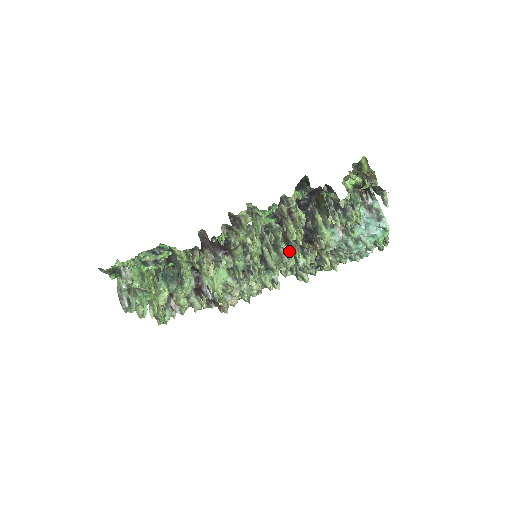
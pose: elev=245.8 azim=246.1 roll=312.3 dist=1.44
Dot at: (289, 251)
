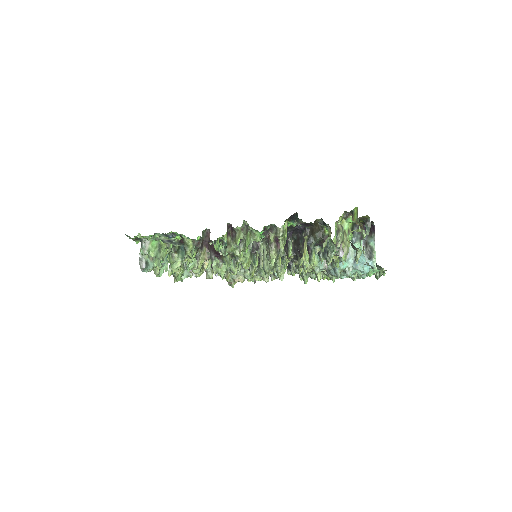
Dot at: (282, 262)
